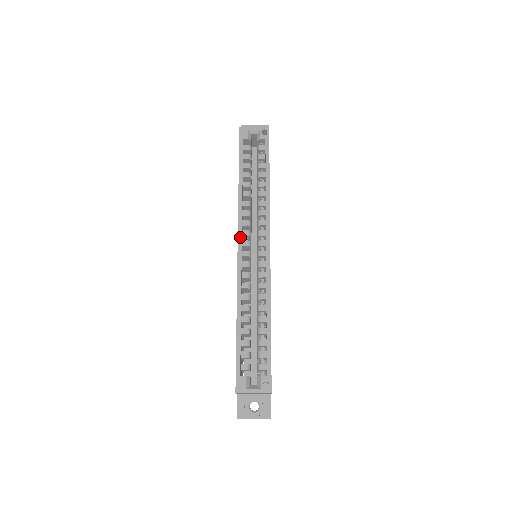
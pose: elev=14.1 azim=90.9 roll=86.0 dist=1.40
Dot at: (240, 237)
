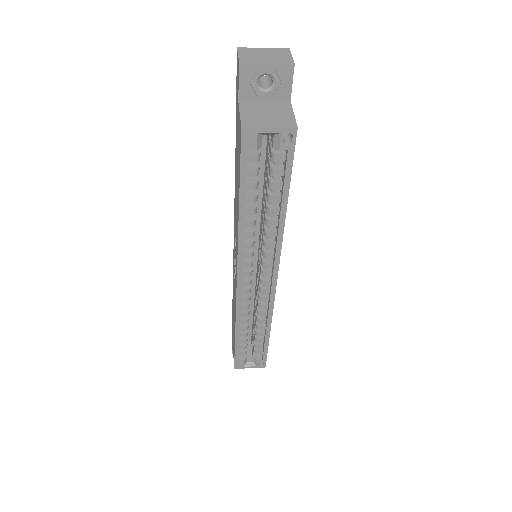
Dot at: (240, 274)
